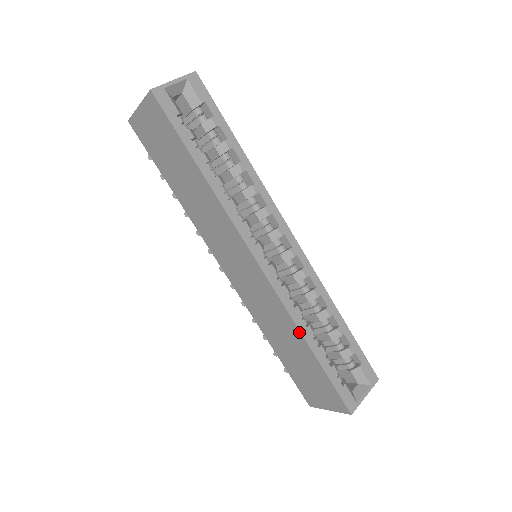
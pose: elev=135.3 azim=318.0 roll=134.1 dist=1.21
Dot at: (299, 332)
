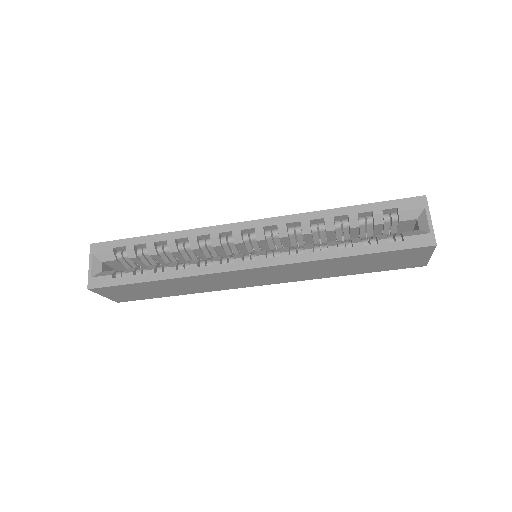
Dot at: (327, 260)
